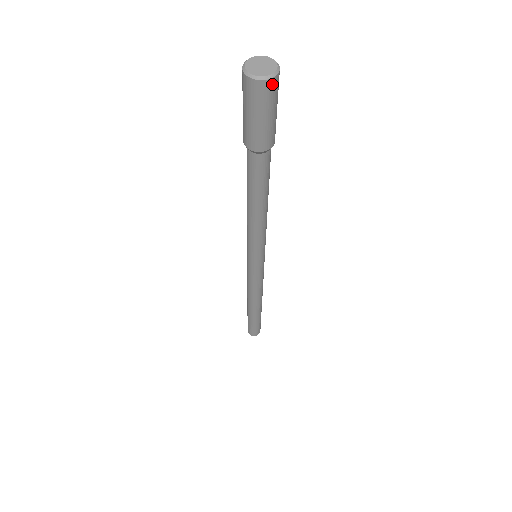
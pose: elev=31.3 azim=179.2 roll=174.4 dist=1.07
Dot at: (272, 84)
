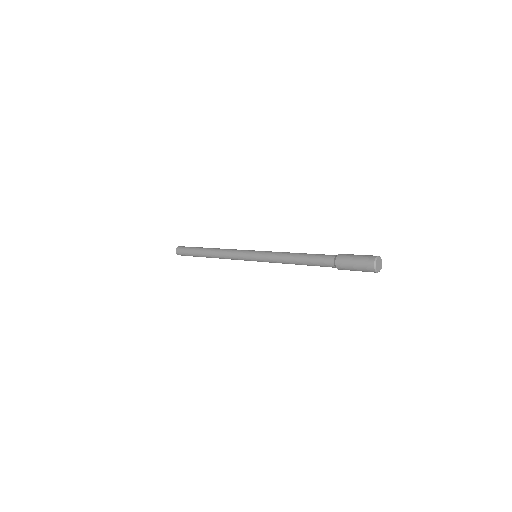
Dot at: occluded
